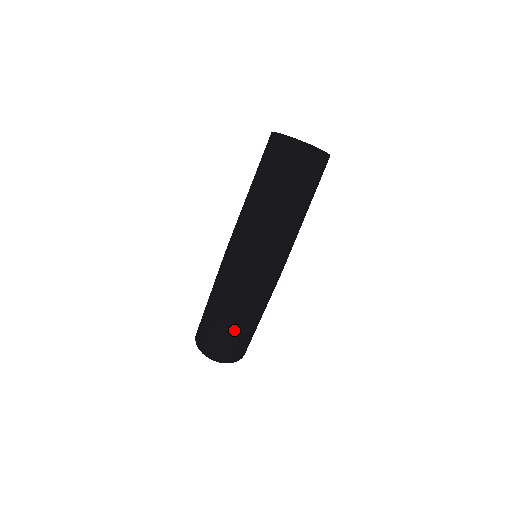
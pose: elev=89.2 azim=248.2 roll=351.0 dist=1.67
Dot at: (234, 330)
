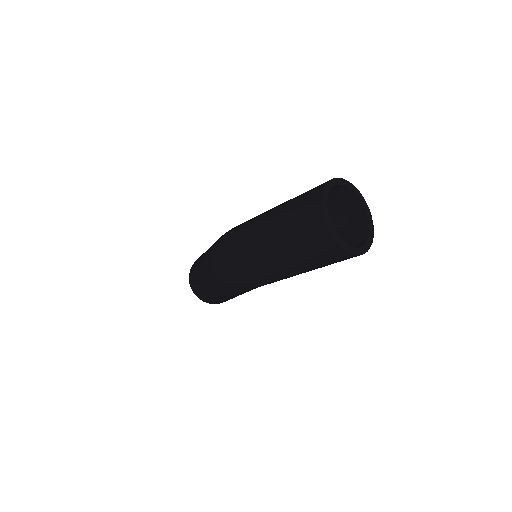
Dot at: (201, 282)
